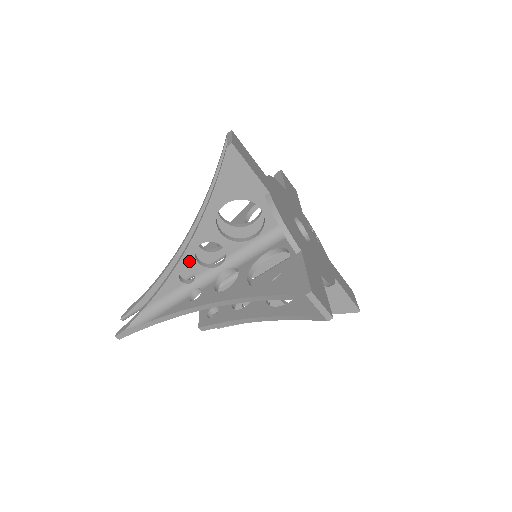
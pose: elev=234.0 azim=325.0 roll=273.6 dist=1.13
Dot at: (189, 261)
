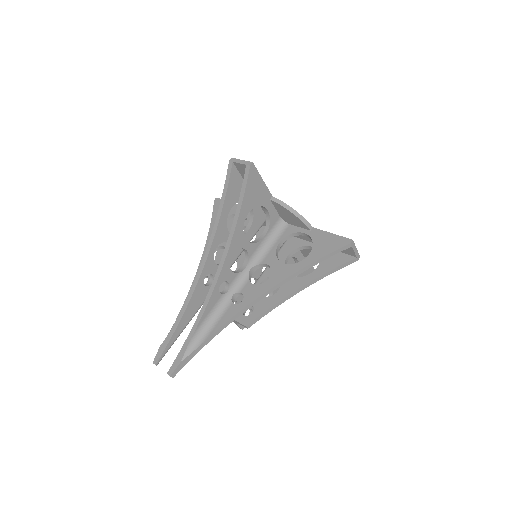
Dot at: (226, 272)
